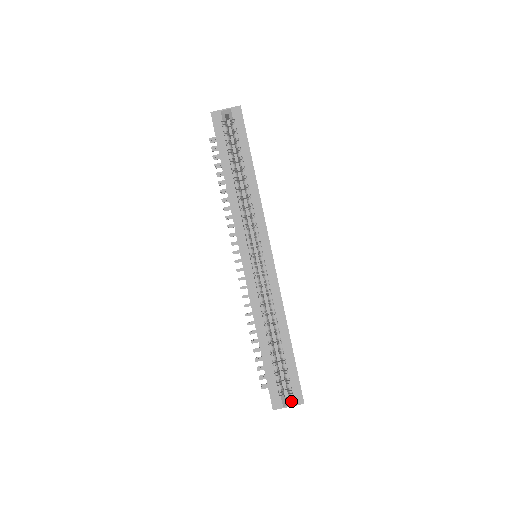
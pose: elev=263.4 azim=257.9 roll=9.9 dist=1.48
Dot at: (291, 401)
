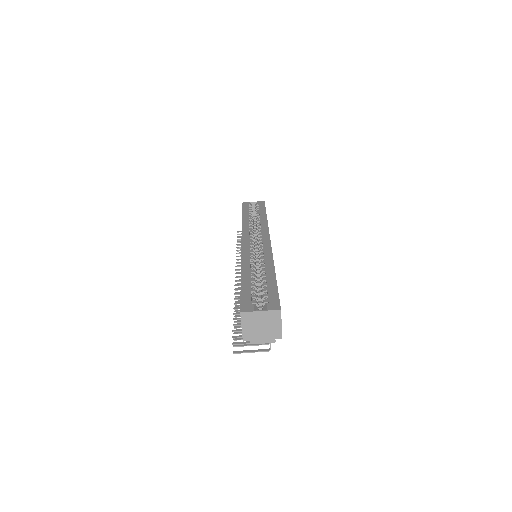
Dot at: (265, 309)
